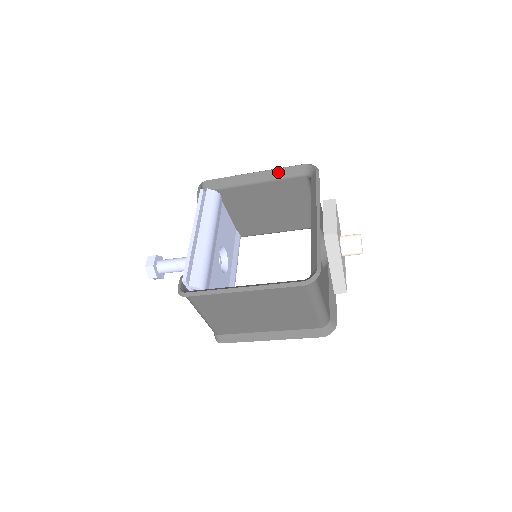
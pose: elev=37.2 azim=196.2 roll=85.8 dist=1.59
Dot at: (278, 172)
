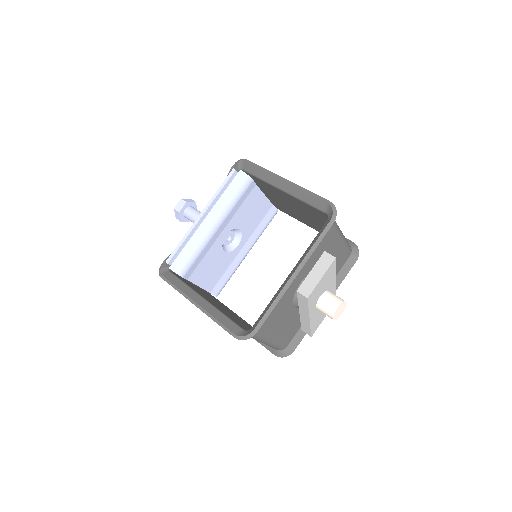
Dot at: (303, 194)
